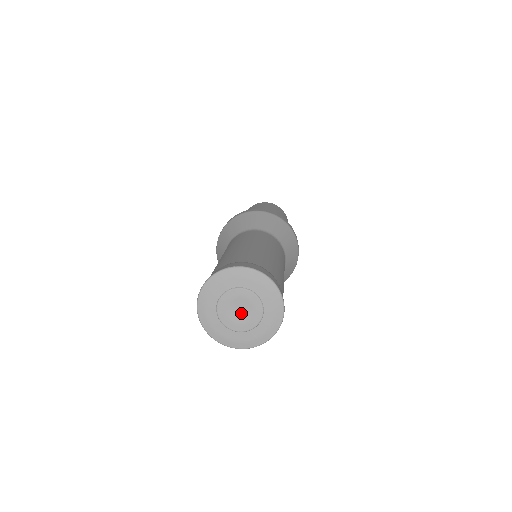
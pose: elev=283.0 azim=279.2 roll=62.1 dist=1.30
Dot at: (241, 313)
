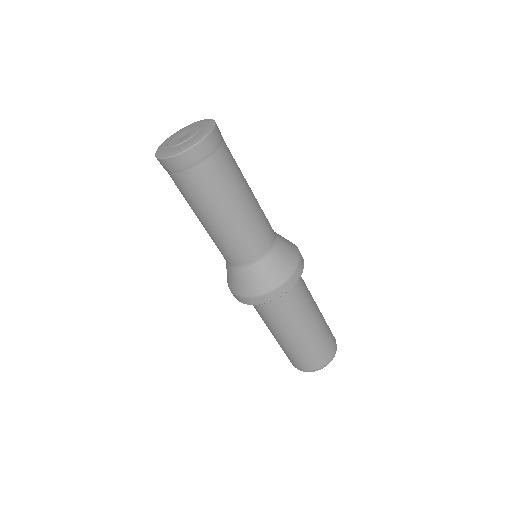
Dot at: (182, 137)
